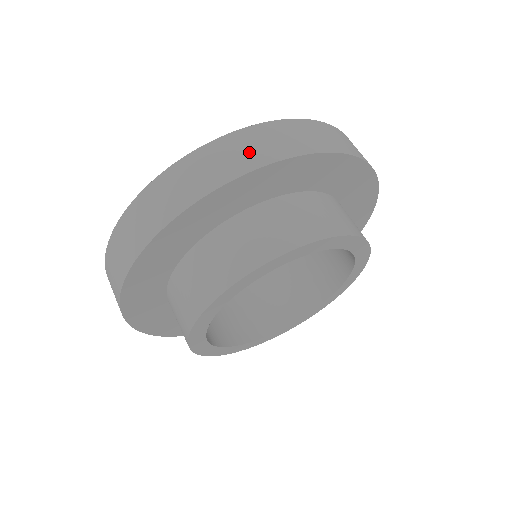
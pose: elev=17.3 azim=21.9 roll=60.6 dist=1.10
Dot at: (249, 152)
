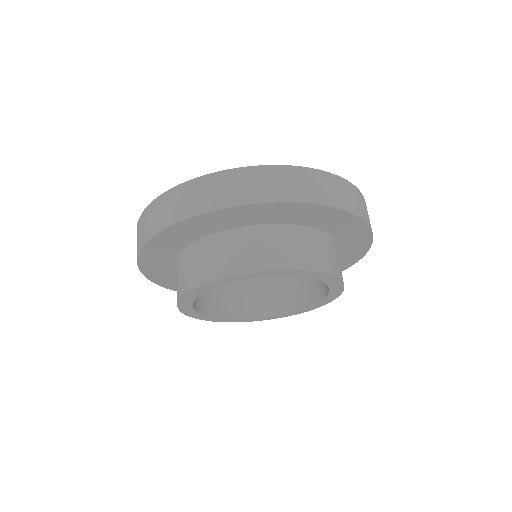
Dot at: (143, 231)
